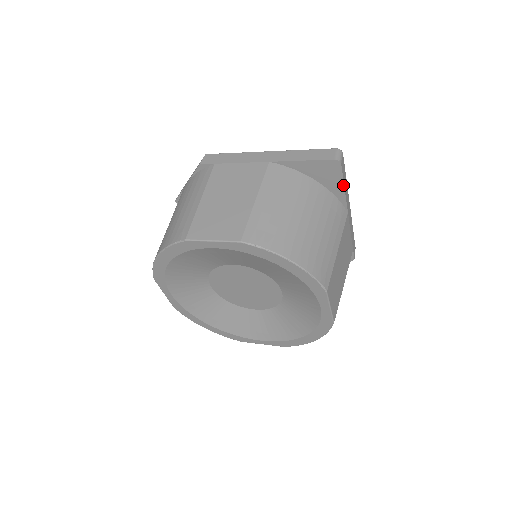
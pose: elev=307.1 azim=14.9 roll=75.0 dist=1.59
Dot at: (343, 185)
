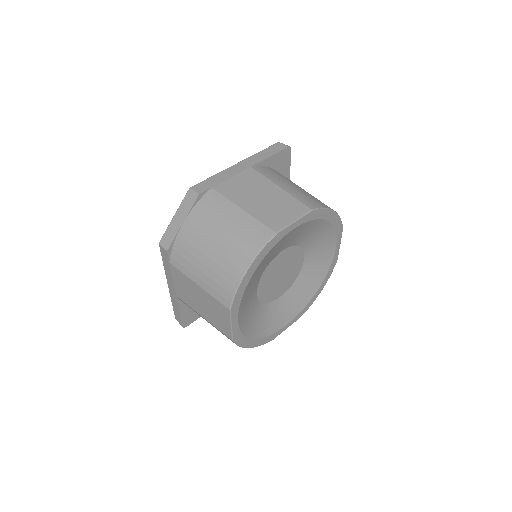
Dot at: occluded
